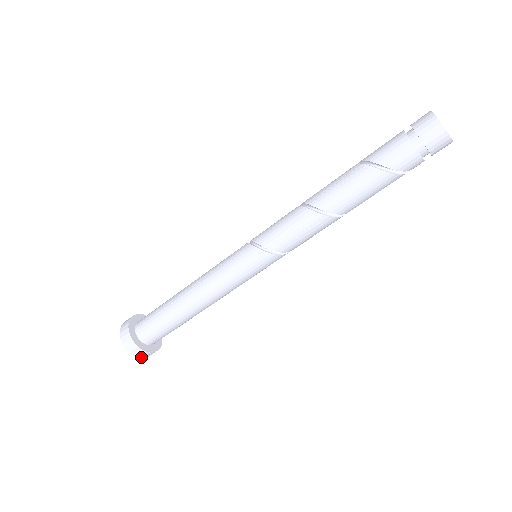
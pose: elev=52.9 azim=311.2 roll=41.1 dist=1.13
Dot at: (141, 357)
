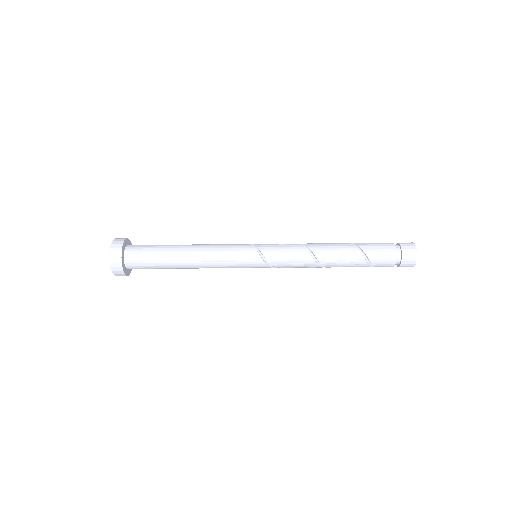
Dot at: occluded
